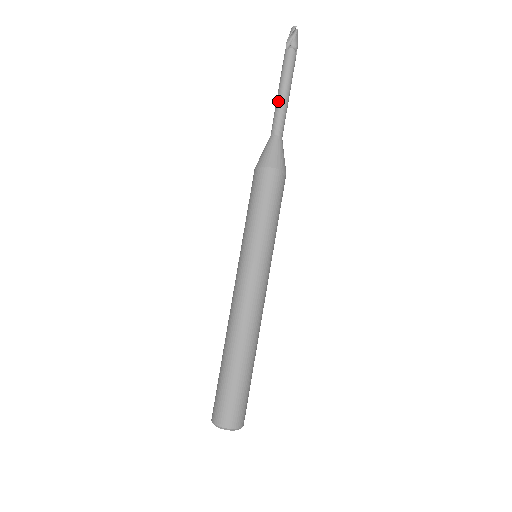
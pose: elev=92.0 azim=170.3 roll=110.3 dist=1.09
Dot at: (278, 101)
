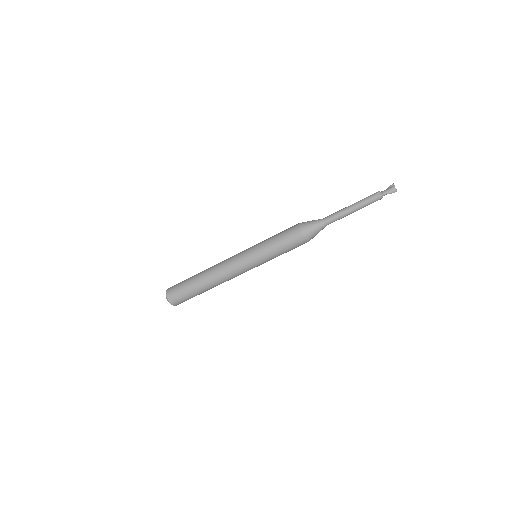
Dot at: (347, 214)
